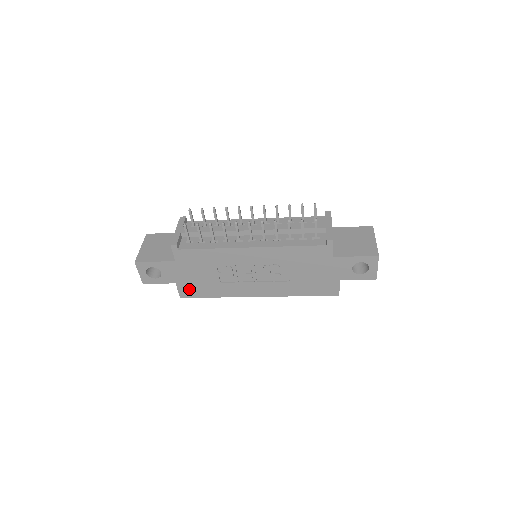
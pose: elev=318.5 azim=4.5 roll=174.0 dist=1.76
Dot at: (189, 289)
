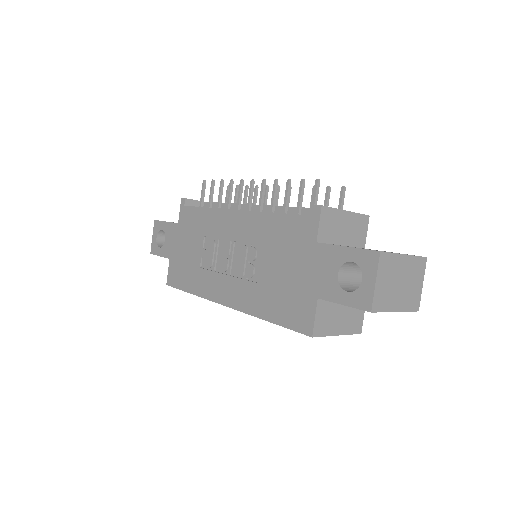
Dot at: (176, 272)
